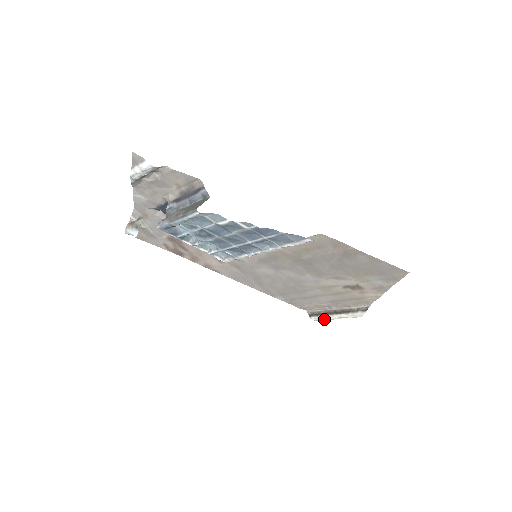
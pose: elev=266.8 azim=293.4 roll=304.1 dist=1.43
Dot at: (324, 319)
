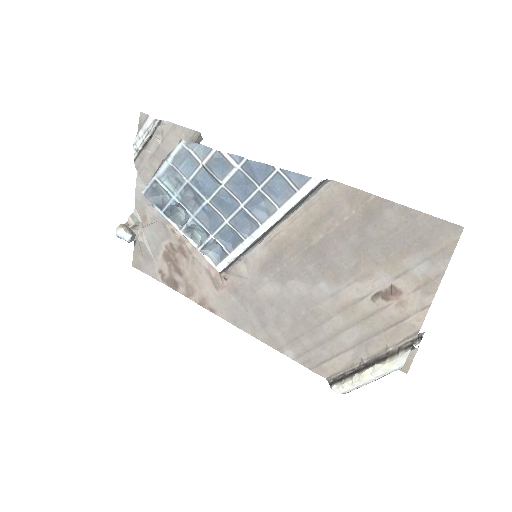
Dot at: (350, 384)
